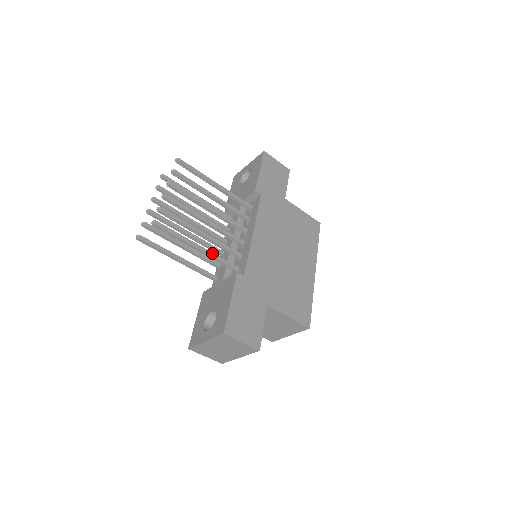
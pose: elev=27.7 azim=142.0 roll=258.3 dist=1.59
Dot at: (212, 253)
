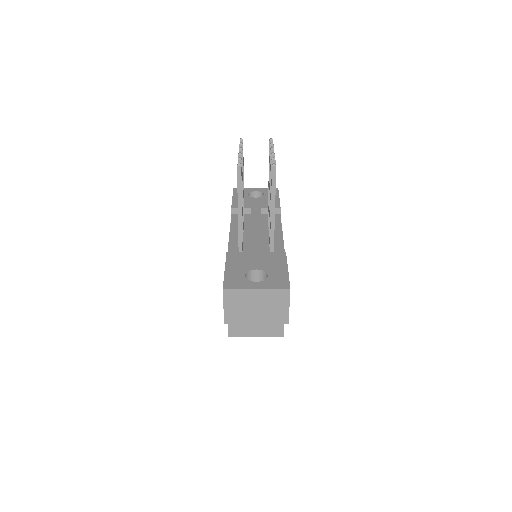
Dot at: (274, 224)
